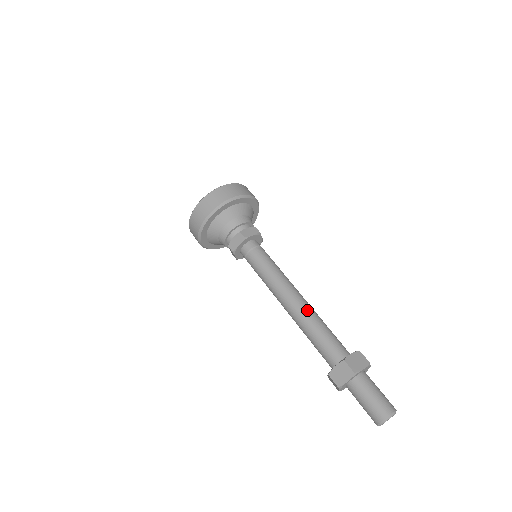
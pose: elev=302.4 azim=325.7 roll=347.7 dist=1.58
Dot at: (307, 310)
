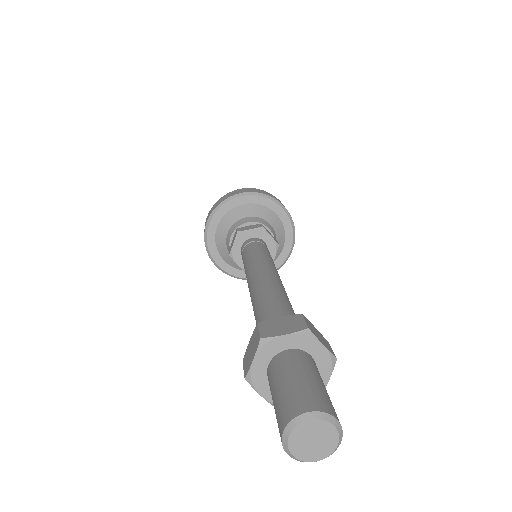
Dot at: (264, 284)
